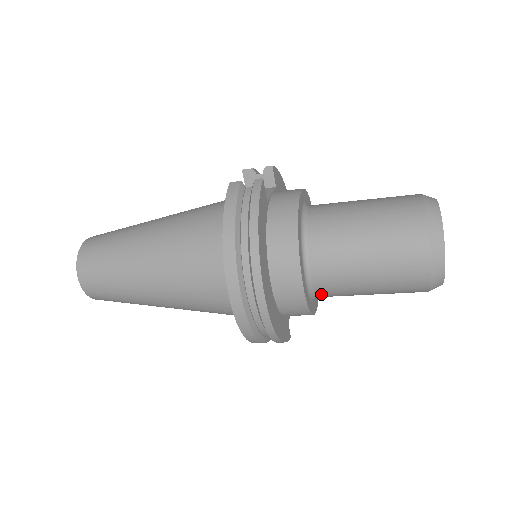
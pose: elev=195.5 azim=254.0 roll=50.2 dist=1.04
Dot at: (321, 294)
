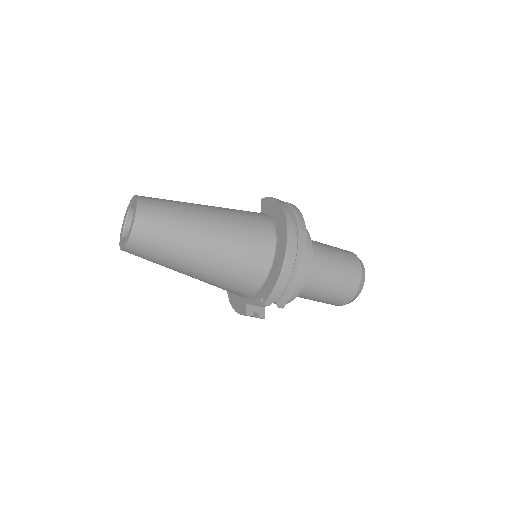
Dot at: (308, 275)
